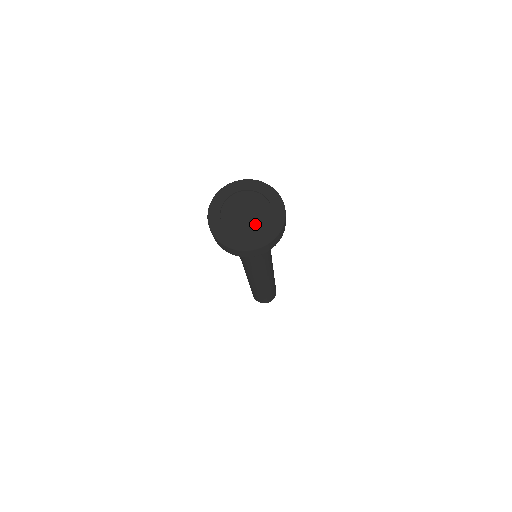
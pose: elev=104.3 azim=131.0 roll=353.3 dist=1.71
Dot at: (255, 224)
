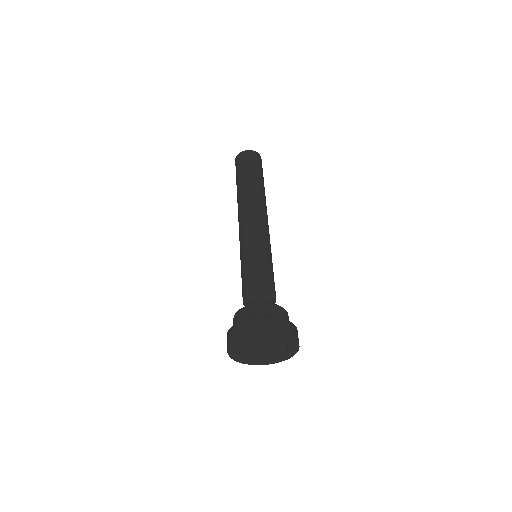
Dot at: (264, 355)
